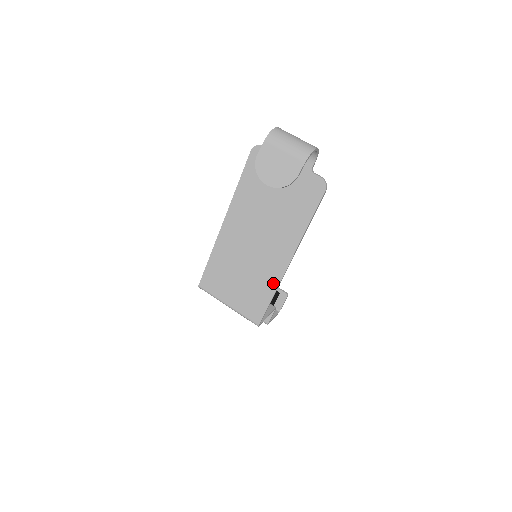
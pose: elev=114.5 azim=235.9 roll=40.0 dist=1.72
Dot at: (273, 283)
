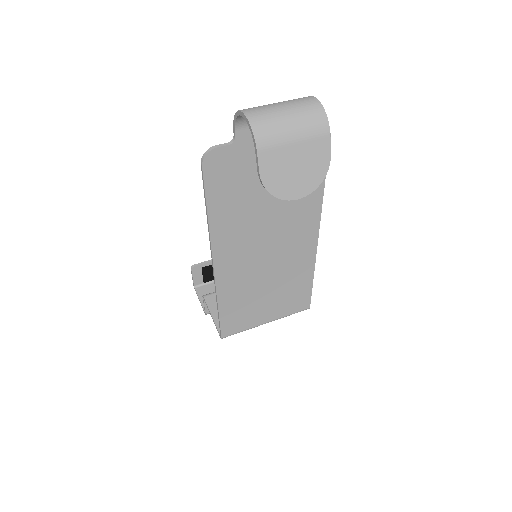
Dot at: (308, 266)
